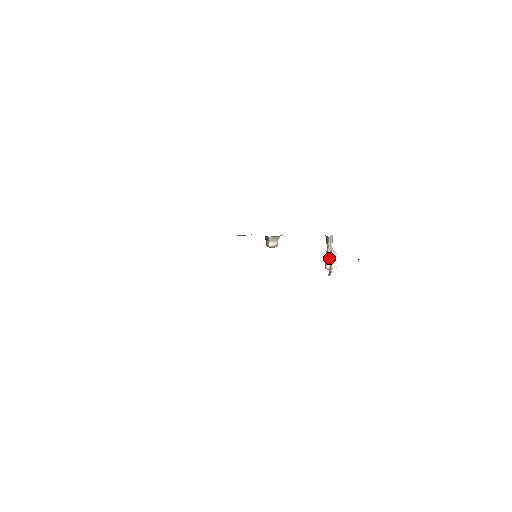
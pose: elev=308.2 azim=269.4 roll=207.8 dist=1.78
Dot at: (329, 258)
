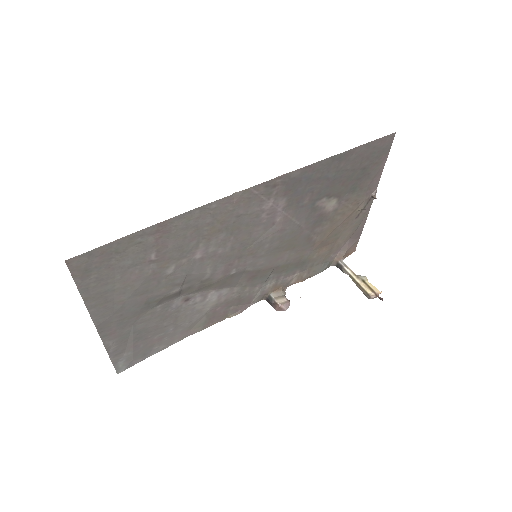
Dot at: (362, 284)
